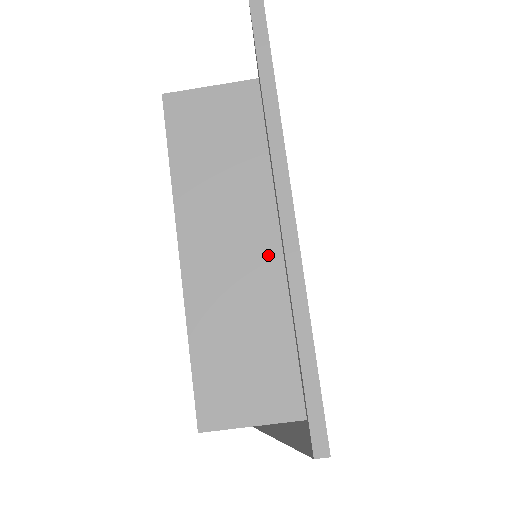
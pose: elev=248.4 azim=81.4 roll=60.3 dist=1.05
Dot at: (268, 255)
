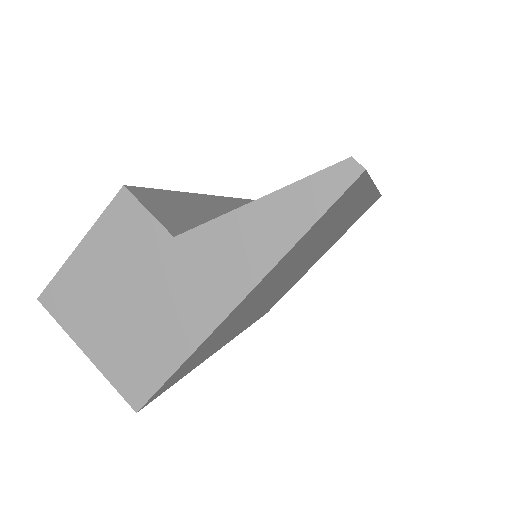
Dot at: occluded
